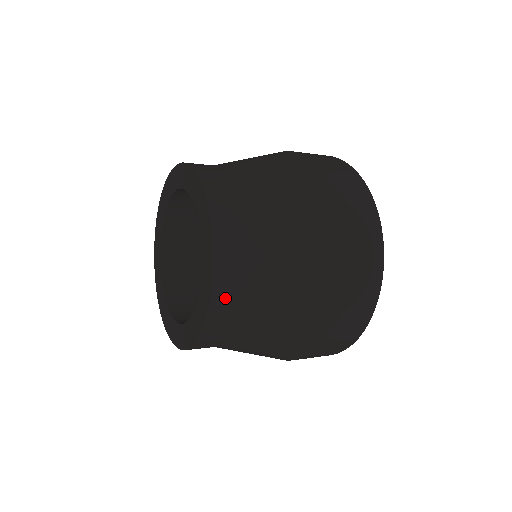
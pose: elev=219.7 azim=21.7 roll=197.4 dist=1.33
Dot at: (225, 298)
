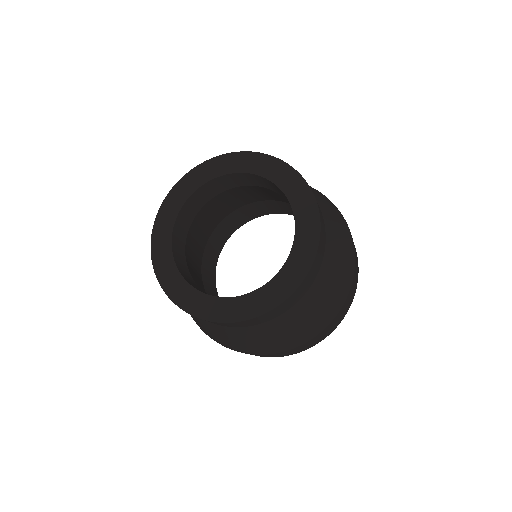
Dot at: (320, 254)
